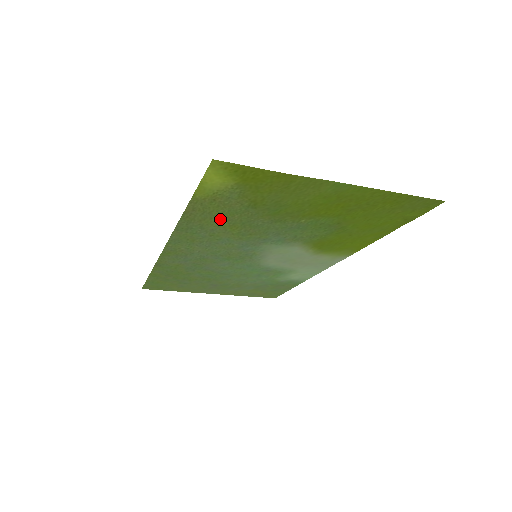
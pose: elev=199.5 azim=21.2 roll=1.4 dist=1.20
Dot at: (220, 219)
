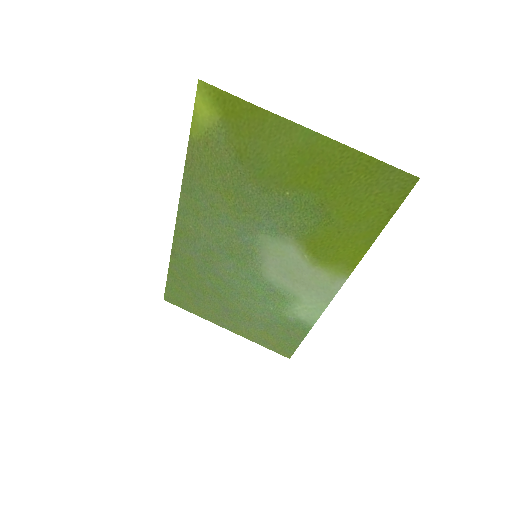
Dot at: (216, 178)
